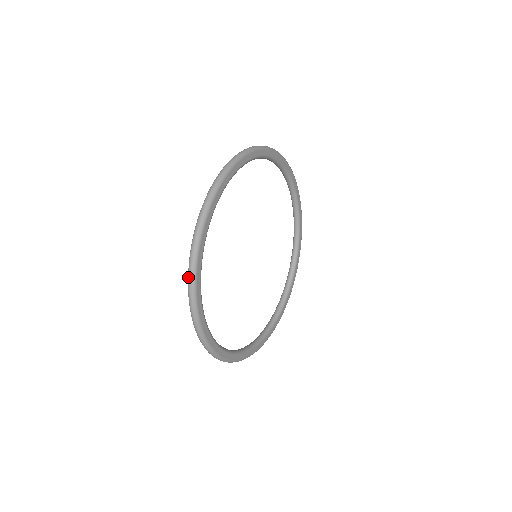
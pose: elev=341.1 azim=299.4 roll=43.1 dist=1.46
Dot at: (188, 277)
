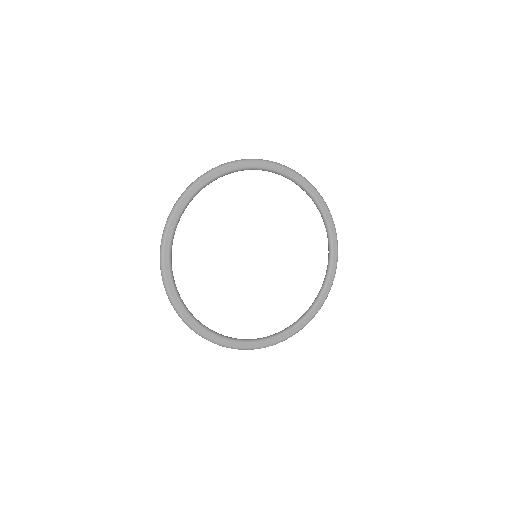
Dot at: (163, 283)
